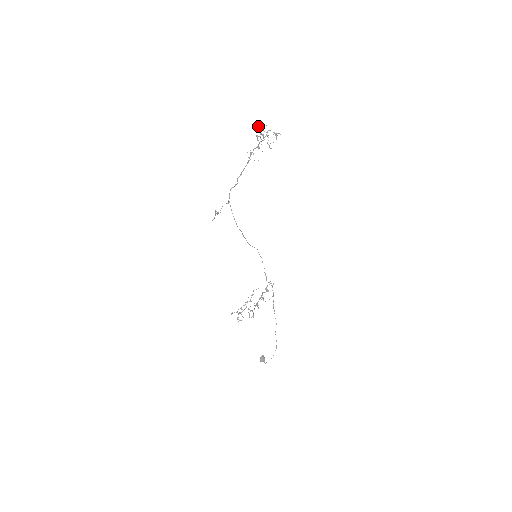
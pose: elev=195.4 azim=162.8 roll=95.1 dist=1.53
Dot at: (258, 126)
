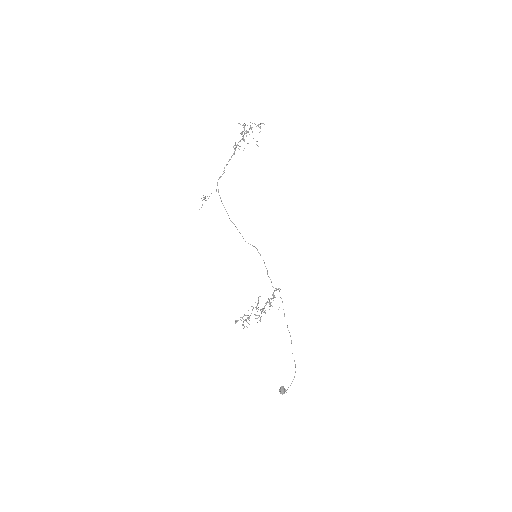
Dot at: (242, 125)
